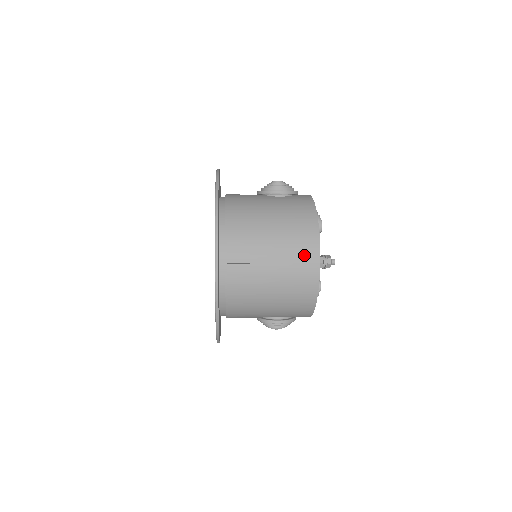
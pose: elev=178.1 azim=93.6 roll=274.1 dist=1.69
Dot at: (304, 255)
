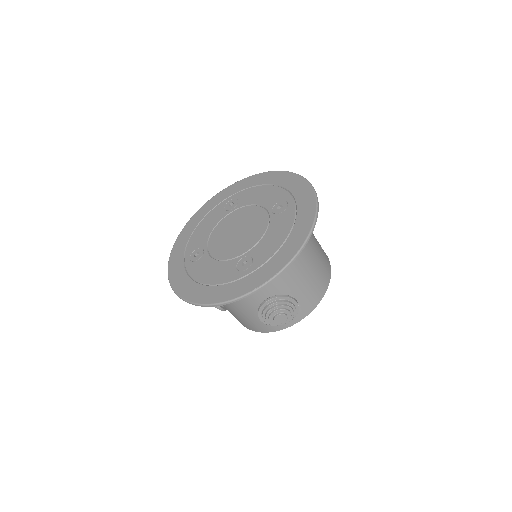
Dot at: occluded
